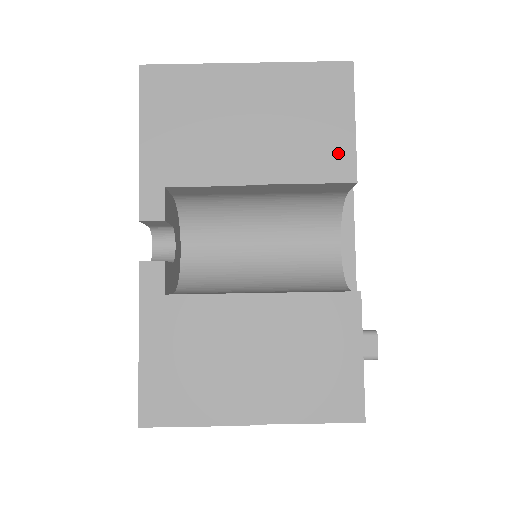
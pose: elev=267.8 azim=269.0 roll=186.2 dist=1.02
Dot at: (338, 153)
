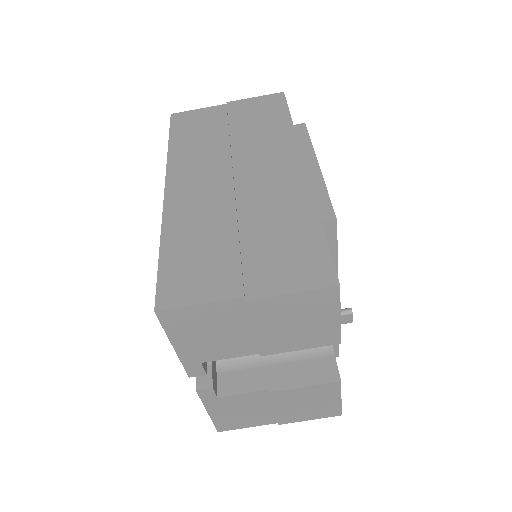
Dot at: (327, 333)
